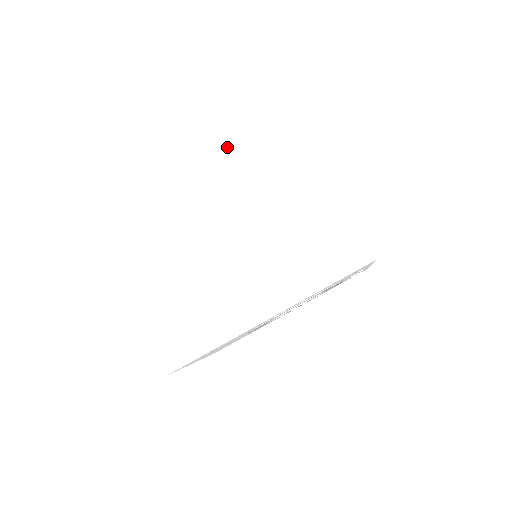
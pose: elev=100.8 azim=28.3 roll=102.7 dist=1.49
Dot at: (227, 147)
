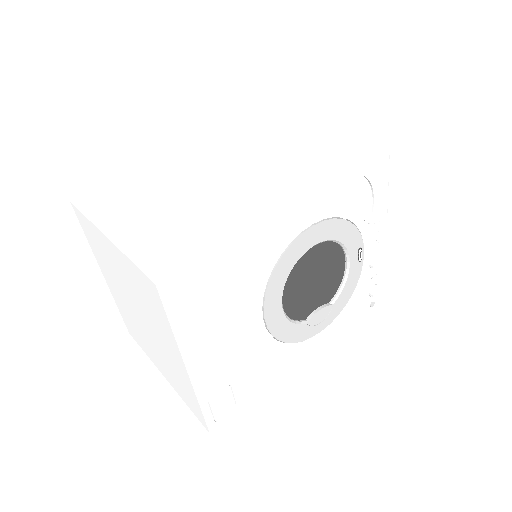
Dot at: (218, 140)
